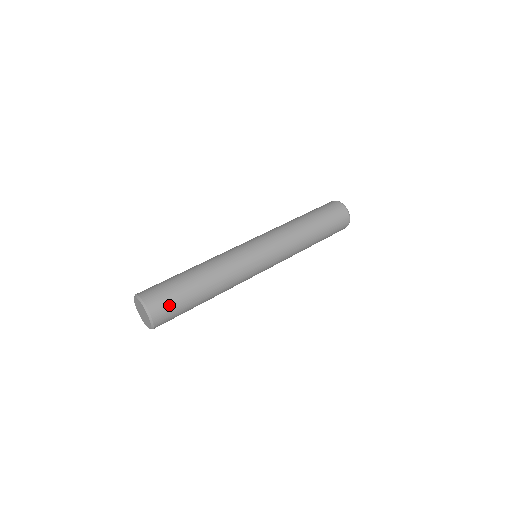
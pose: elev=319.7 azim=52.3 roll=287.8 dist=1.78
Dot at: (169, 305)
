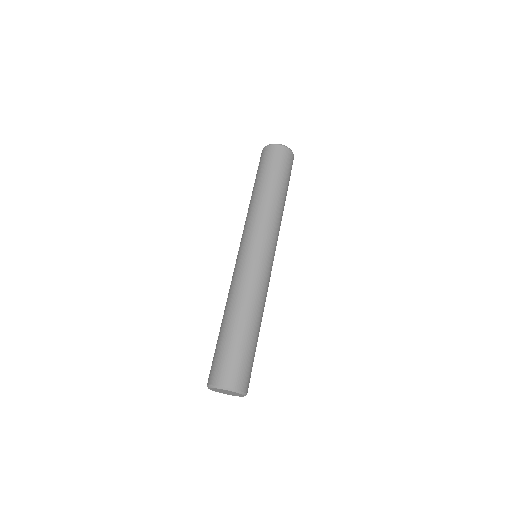
Dot at: (242, 368)
